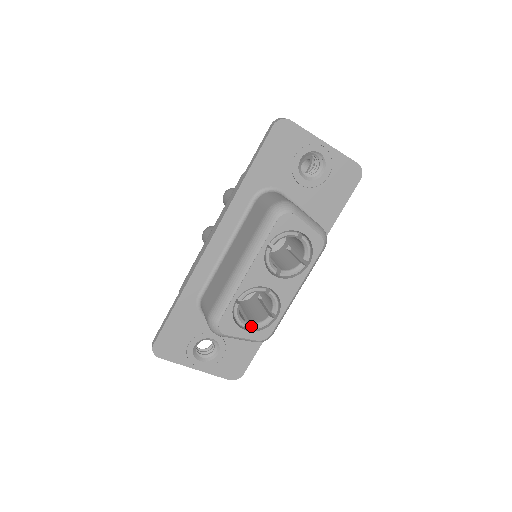
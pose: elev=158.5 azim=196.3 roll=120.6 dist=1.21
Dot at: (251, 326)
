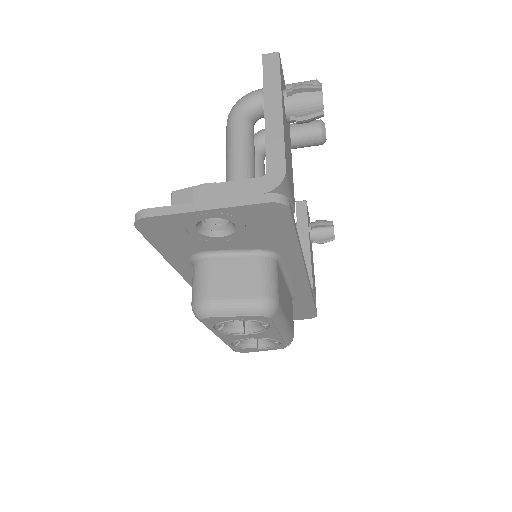
Dot at: (263, 347)
